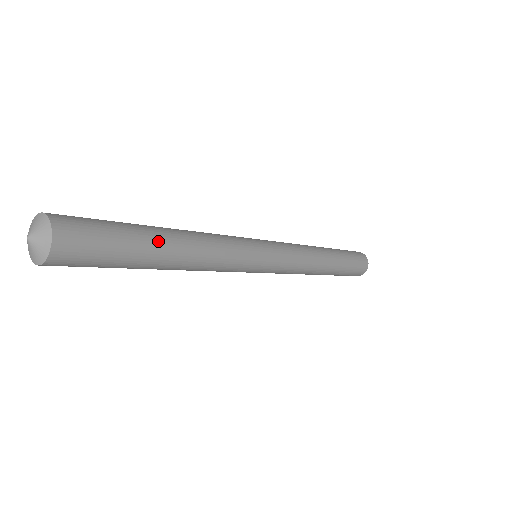
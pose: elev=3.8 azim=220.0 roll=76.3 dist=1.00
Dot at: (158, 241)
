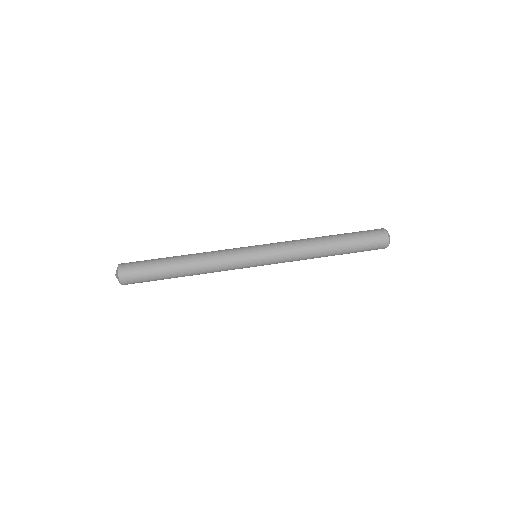
Dot at: (172, 271)
